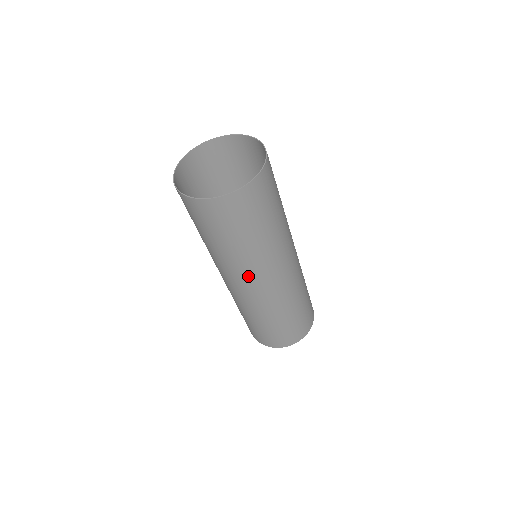
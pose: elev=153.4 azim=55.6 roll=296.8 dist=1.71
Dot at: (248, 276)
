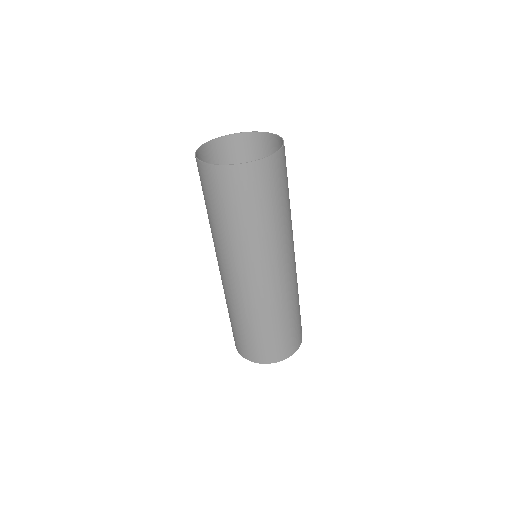
Dot at: (229, 261)
